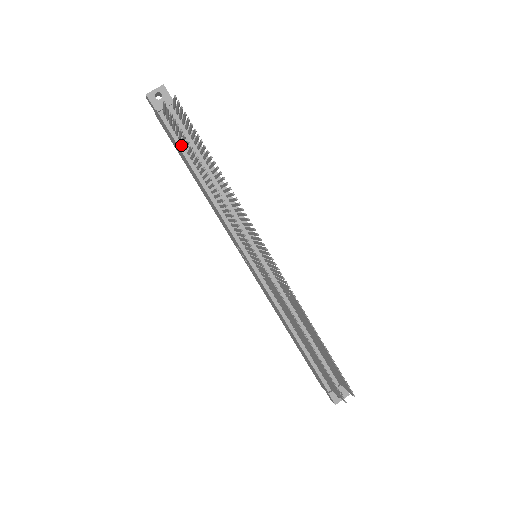
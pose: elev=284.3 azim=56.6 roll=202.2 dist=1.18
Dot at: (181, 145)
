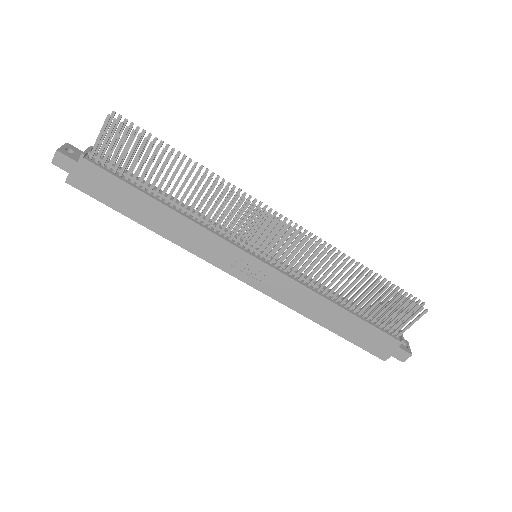
Dot at: (125, 180)
